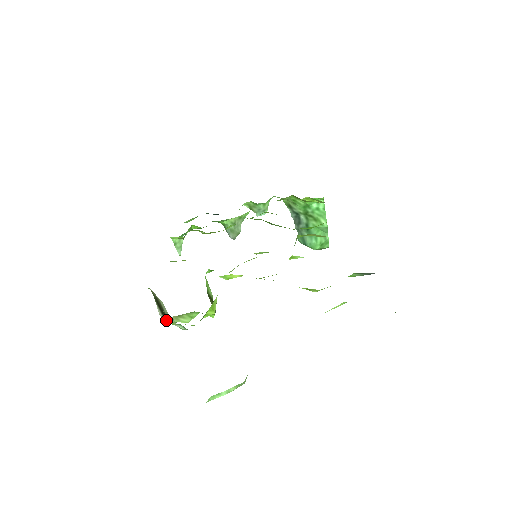
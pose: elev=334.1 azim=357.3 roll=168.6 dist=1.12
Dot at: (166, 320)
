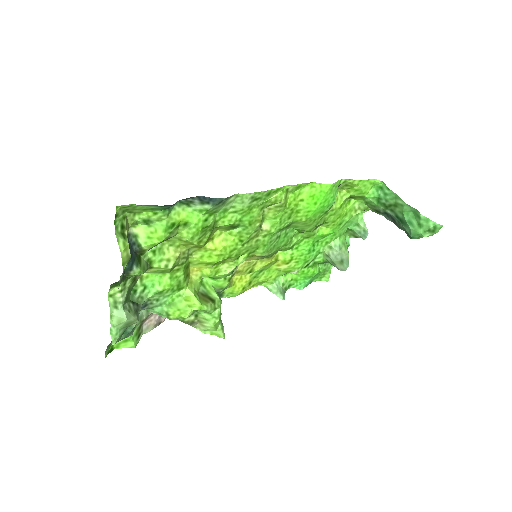
Dot at: (200, 329)
